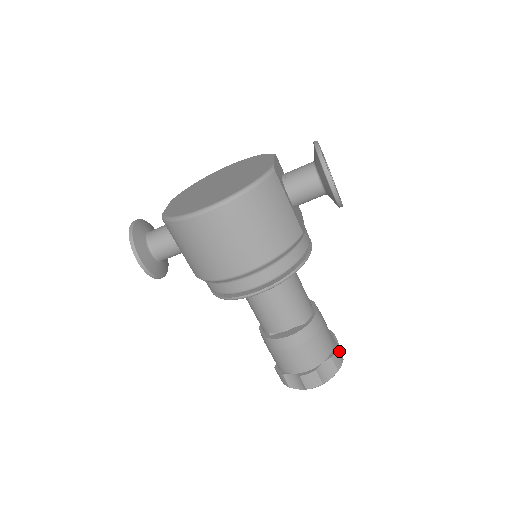
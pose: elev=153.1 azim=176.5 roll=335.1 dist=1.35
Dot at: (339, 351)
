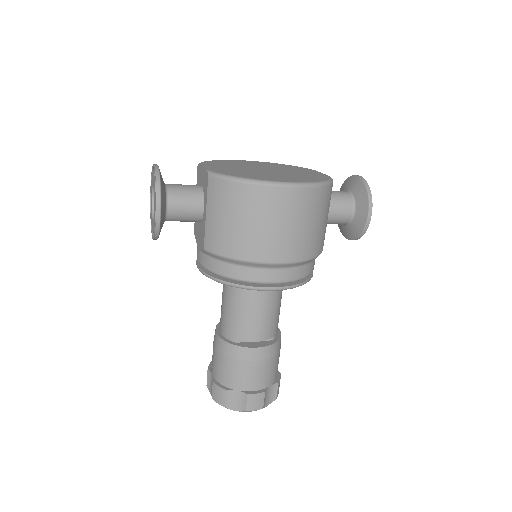
Dot at: occluded
